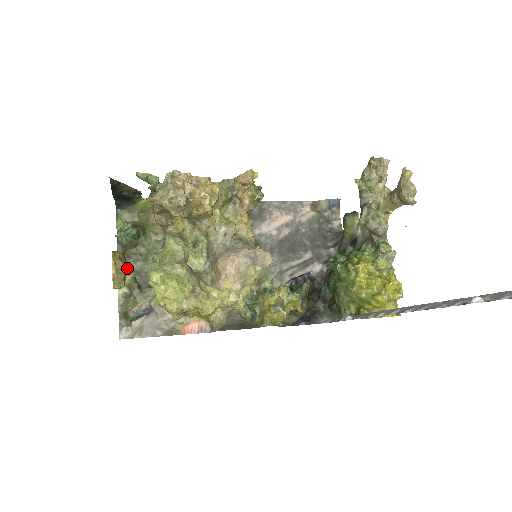
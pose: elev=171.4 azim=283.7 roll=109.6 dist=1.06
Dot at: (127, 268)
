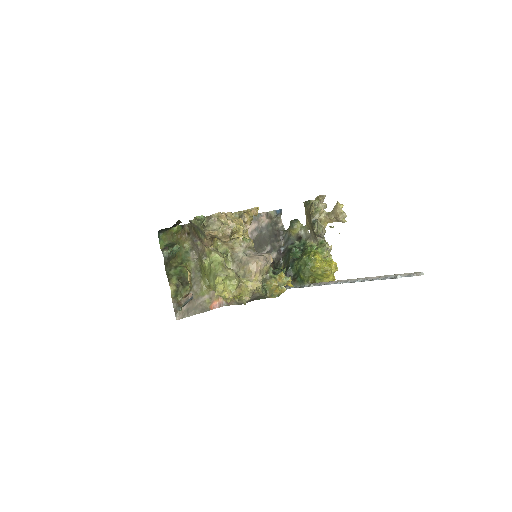
Dot at: (172, 273)
